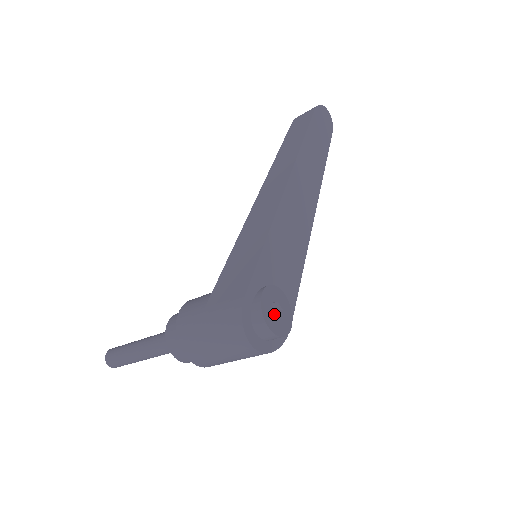
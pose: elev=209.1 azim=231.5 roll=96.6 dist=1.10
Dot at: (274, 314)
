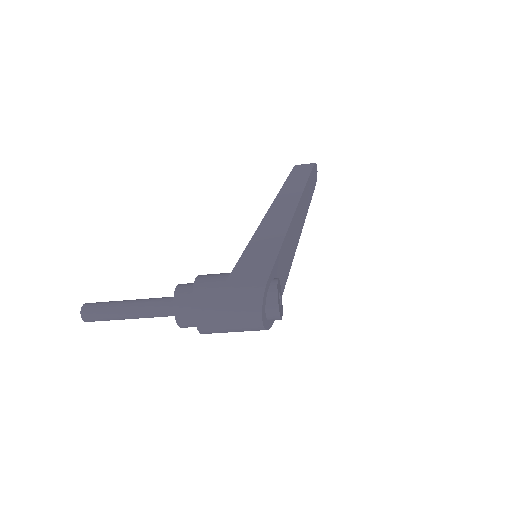
Dot at: occluded
